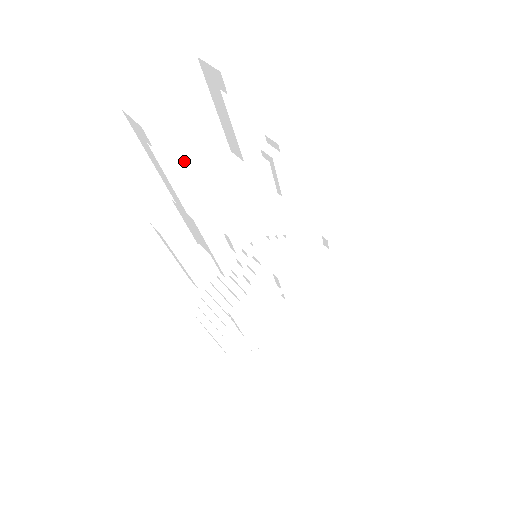
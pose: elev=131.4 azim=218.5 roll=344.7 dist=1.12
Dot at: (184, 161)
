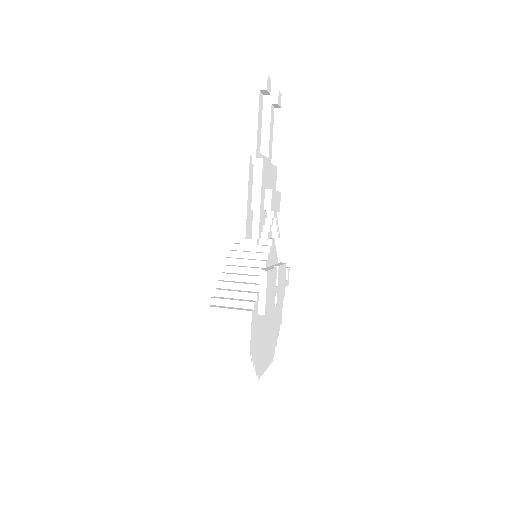
Dot at: (261, 122)
